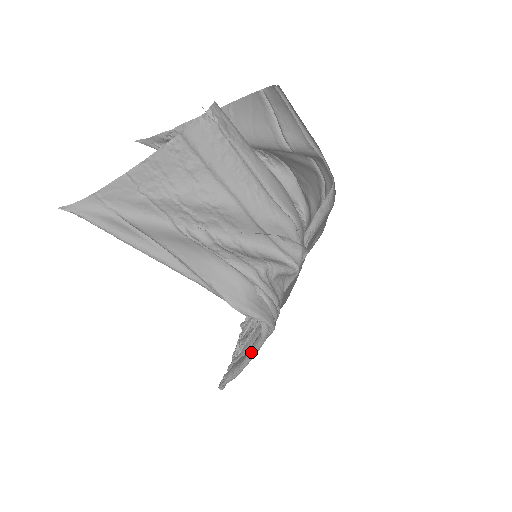
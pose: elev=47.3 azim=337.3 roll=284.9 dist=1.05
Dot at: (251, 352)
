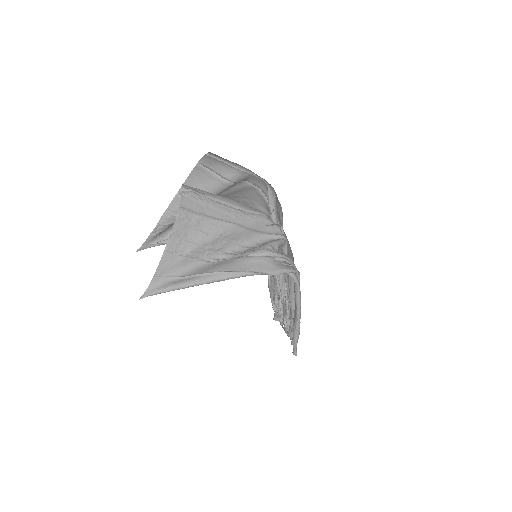
Dot at: (297, 301)
